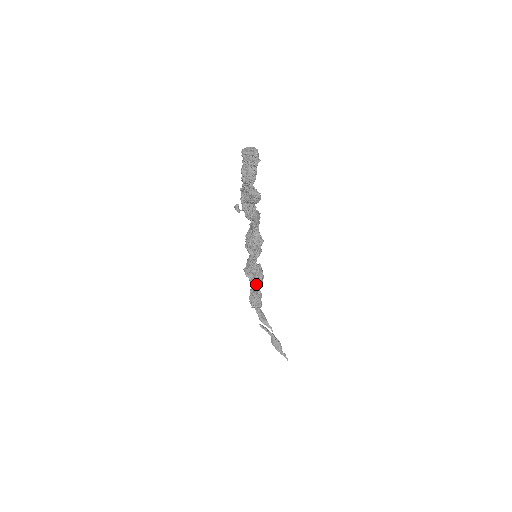
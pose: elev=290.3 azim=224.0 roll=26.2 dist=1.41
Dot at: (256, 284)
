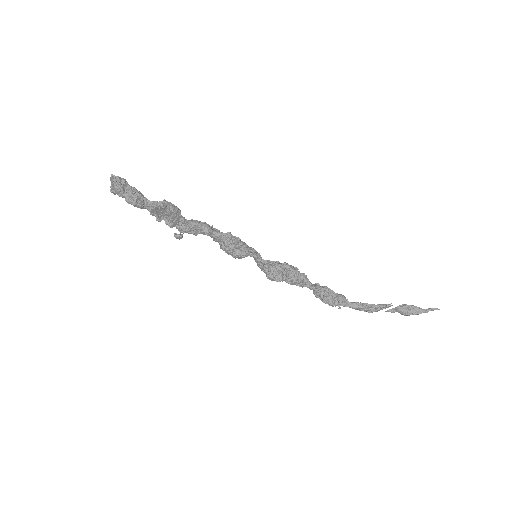
Dot at: (299, 280)
